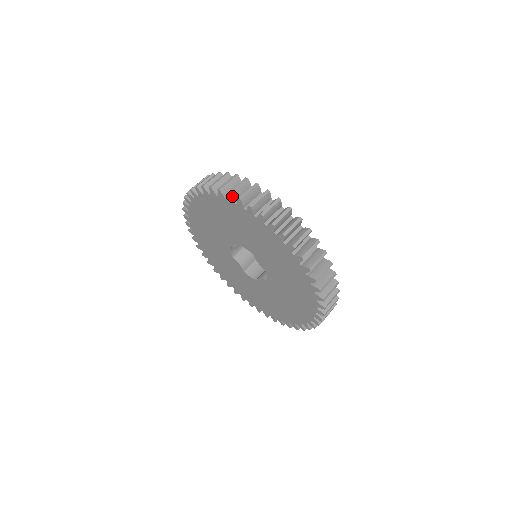
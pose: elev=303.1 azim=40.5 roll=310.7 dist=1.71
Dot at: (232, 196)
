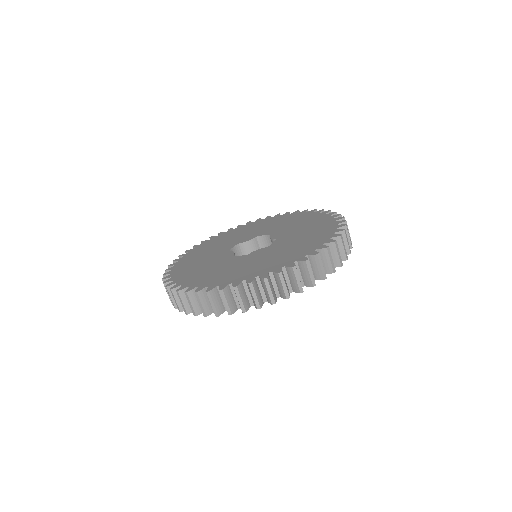
Dot at: (198, 313)
